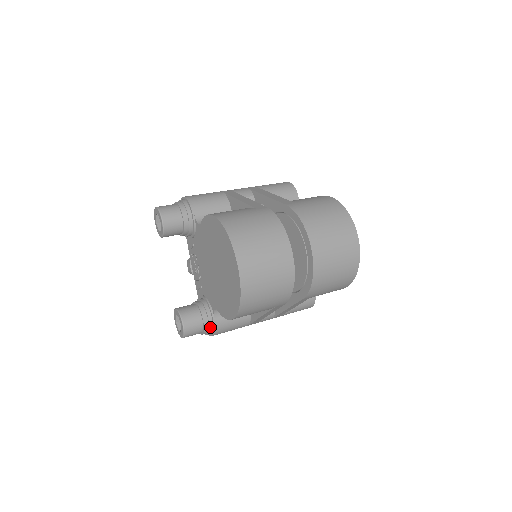
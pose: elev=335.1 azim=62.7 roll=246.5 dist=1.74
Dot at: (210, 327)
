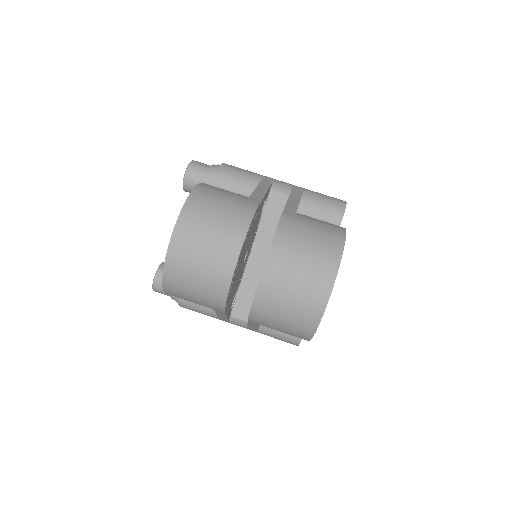
Dot at: occluded
